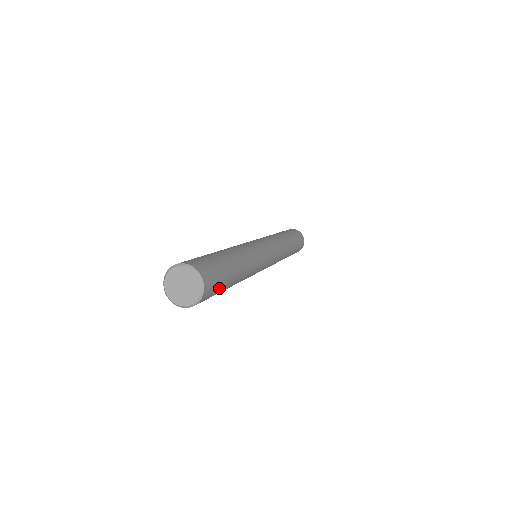
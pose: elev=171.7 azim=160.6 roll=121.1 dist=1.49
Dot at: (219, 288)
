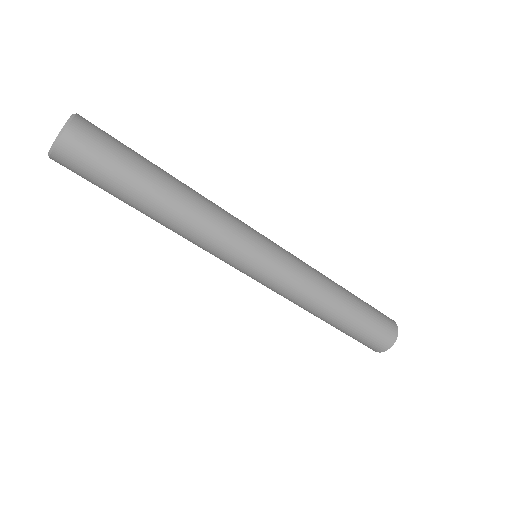
Dot at: (117, 146)
